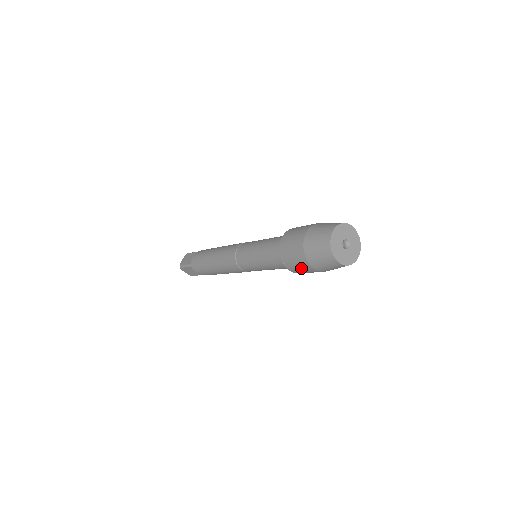
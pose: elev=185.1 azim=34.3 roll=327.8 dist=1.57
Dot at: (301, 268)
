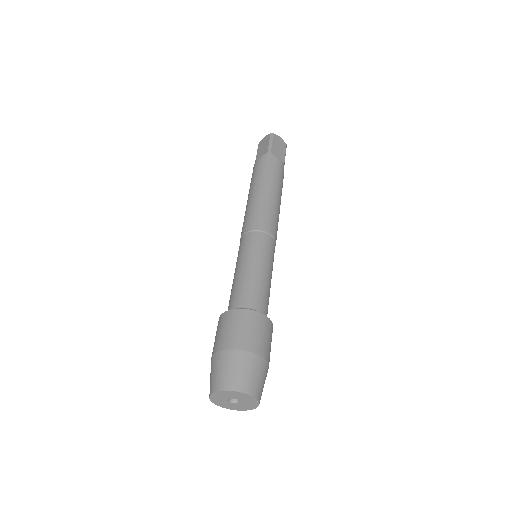
Dot at: occluded
